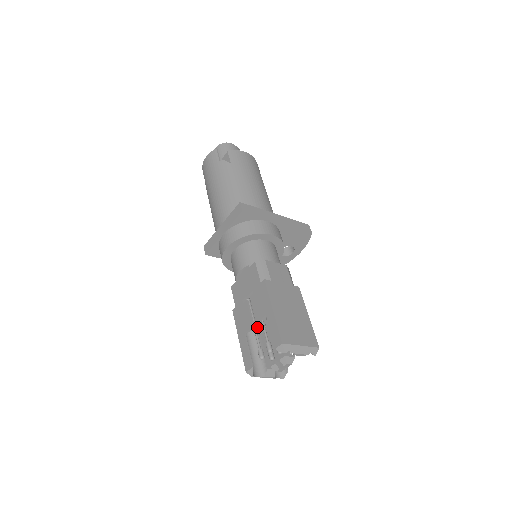
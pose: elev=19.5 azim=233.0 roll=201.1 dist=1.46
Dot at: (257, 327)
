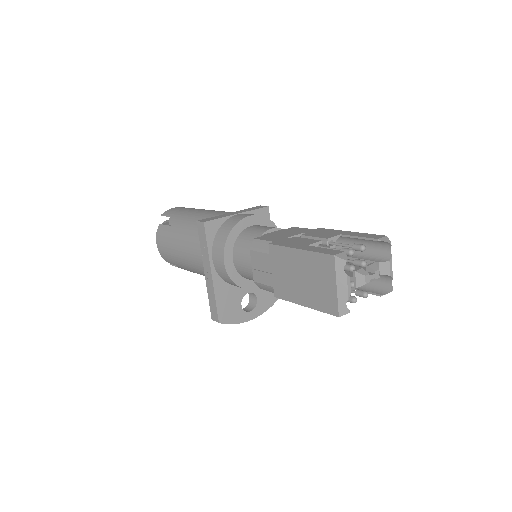
Dot at: occluded
